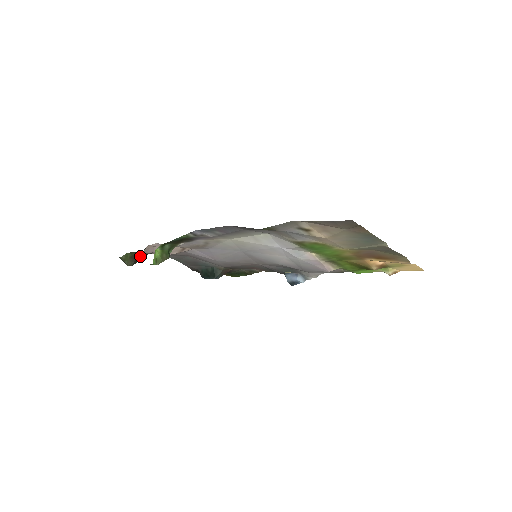
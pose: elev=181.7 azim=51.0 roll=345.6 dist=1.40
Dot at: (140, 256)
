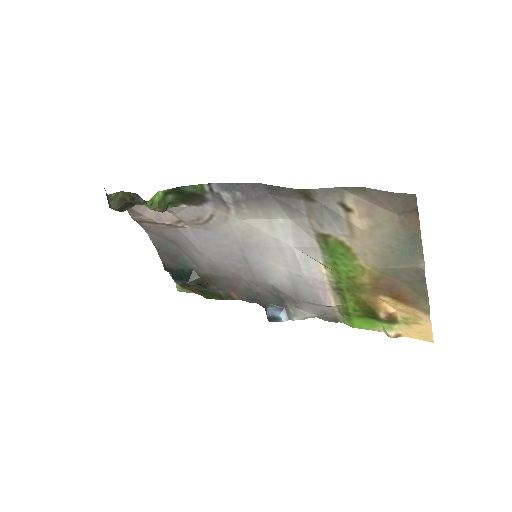
Dot at: (130, 204)
